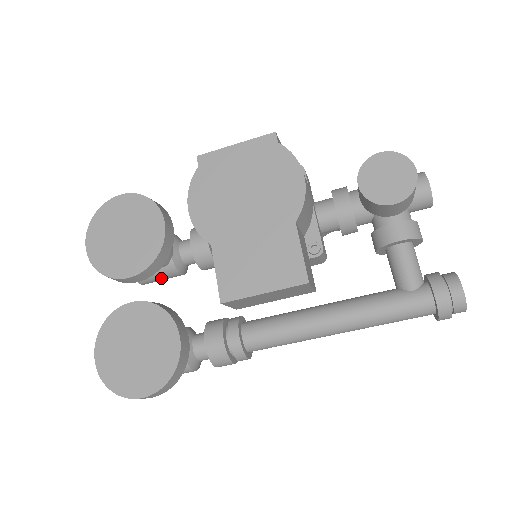
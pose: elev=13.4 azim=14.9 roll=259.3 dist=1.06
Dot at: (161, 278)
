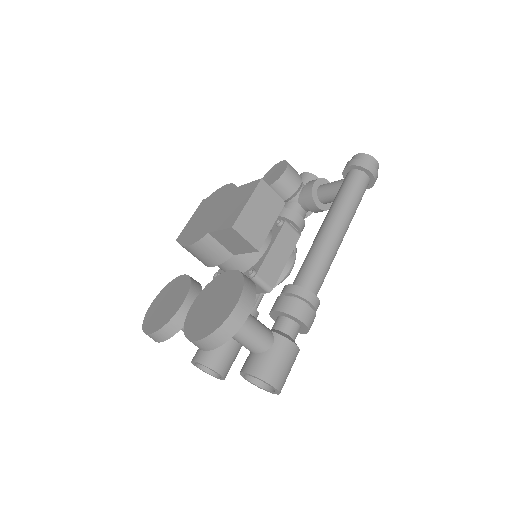
Dot at: (226, 352)
